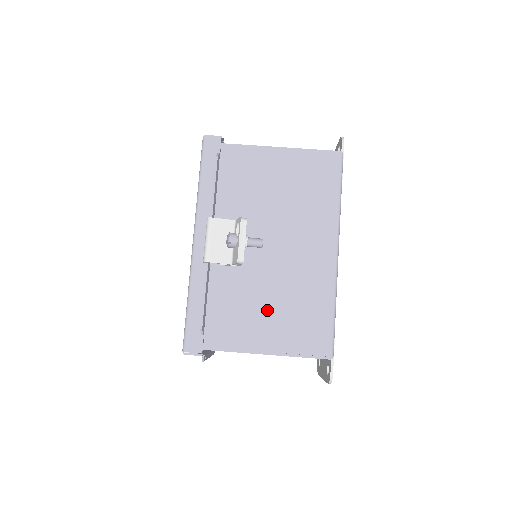
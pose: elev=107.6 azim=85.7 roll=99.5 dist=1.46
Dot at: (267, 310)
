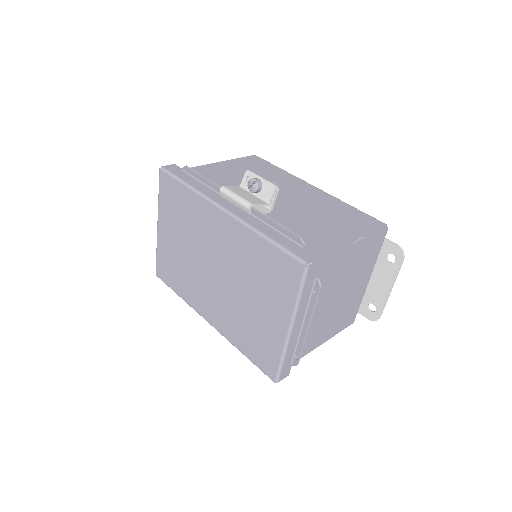
Dot at: (320, 222)
